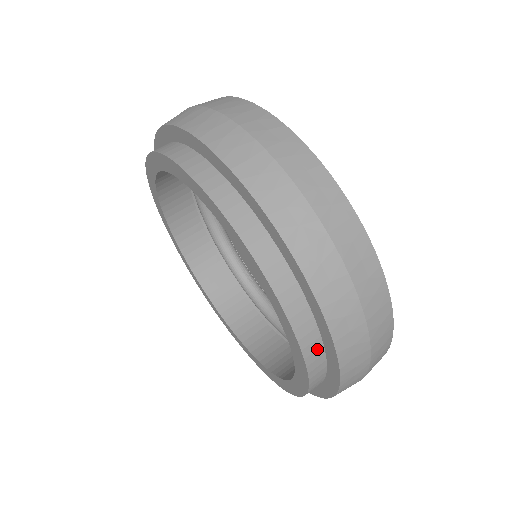
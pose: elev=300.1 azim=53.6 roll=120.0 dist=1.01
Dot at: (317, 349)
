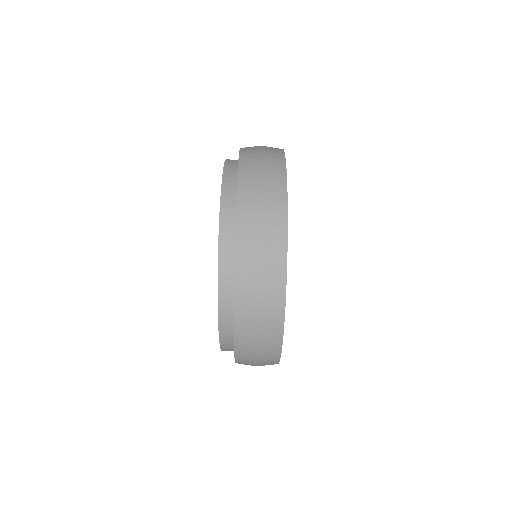
Dot at: (229, 332)
